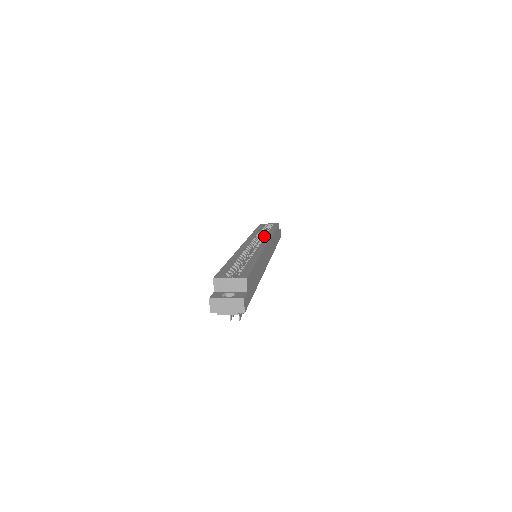
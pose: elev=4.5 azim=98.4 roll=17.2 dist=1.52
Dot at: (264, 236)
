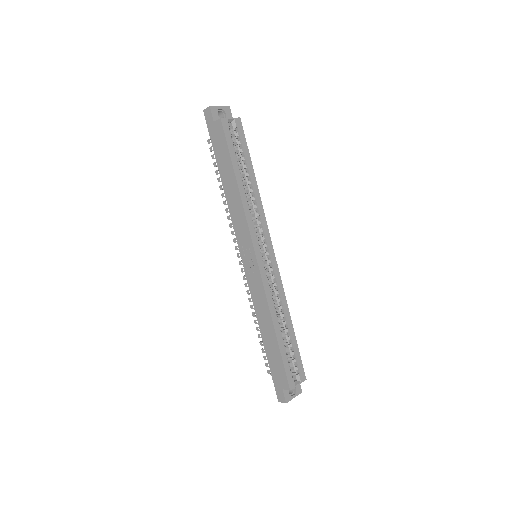
Dot at: (259, 216)
